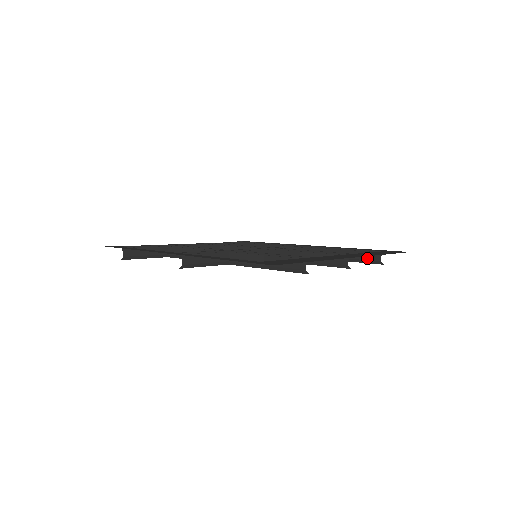
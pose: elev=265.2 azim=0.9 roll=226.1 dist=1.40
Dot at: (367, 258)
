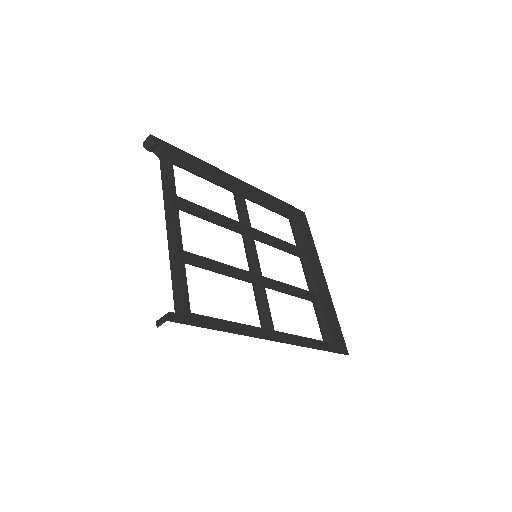
Dot at: (283, 214)
